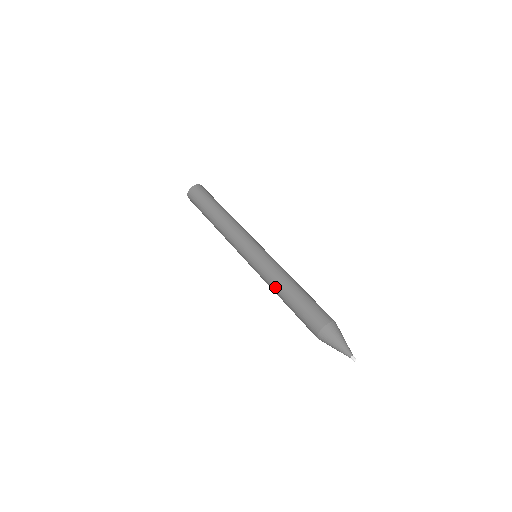
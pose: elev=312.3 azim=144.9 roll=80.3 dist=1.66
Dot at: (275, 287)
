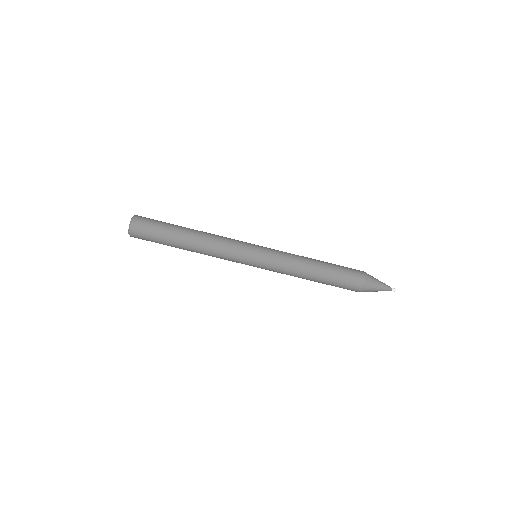
Dot at: occluded
